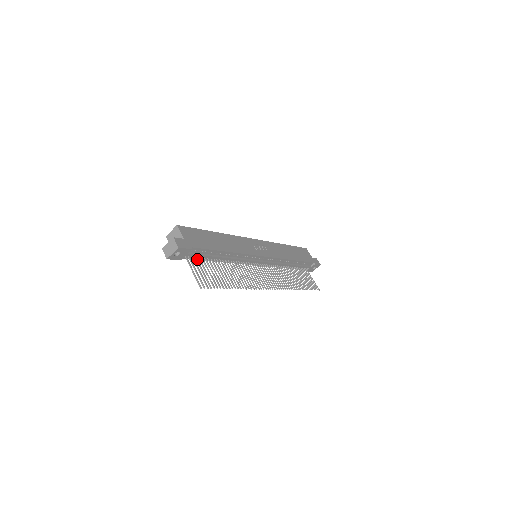
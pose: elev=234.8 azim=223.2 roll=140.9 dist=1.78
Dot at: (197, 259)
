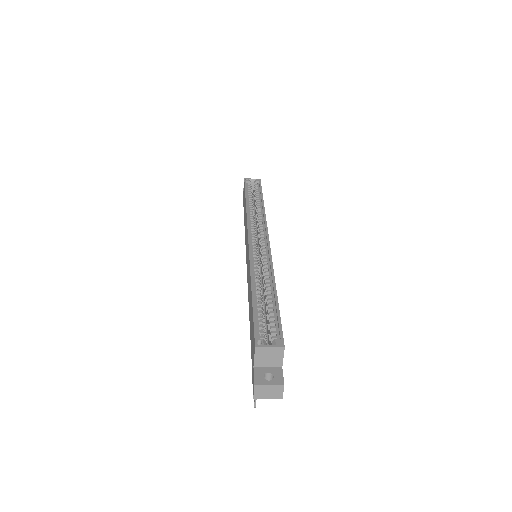
Dot at: occluded
